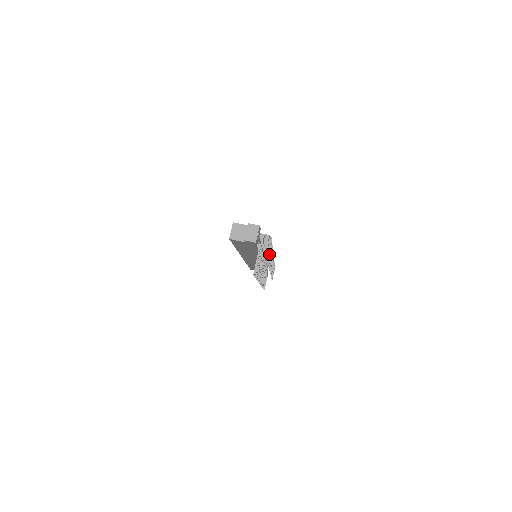
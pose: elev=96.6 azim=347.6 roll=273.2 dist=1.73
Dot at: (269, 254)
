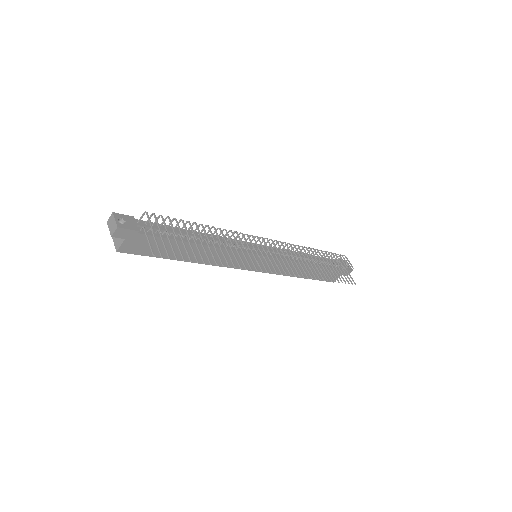
Dot at: (179, 229)
